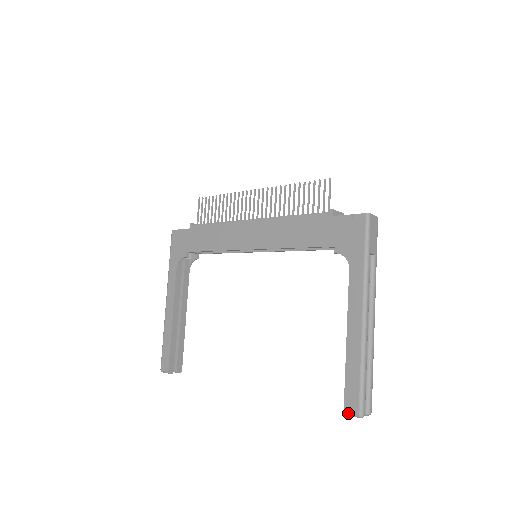
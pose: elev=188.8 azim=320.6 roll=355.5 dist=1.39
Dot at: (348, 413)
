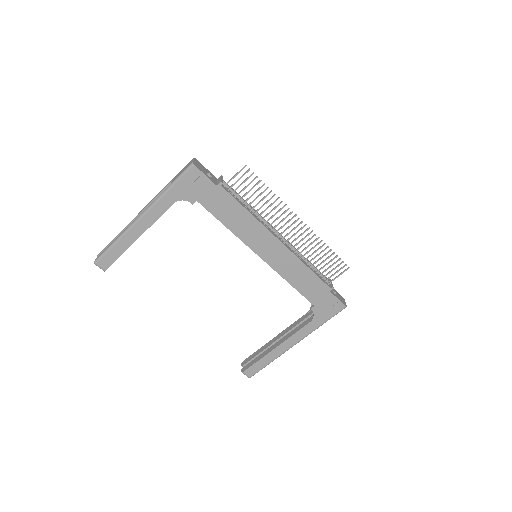
Dot at: (245, 374)
